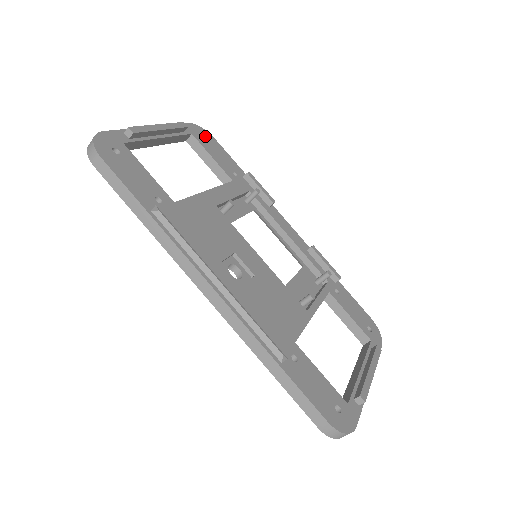
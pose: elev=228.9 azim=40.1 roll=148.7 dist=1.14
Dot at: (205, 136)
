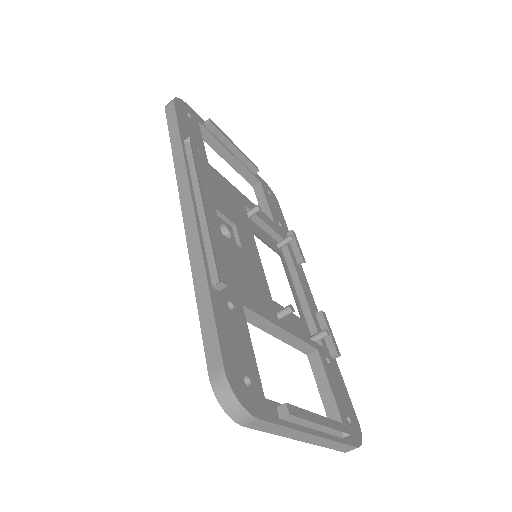
Dot at: (271, 194)
